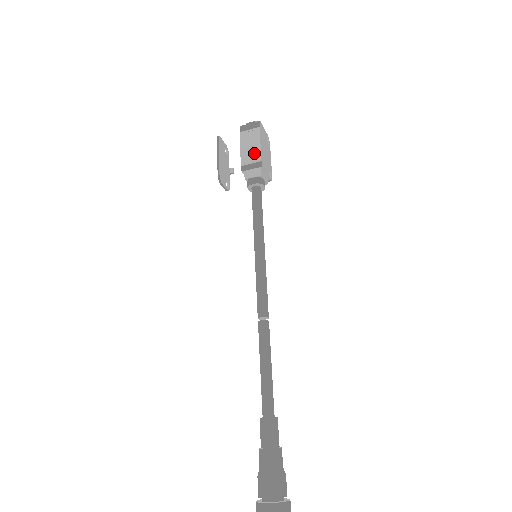
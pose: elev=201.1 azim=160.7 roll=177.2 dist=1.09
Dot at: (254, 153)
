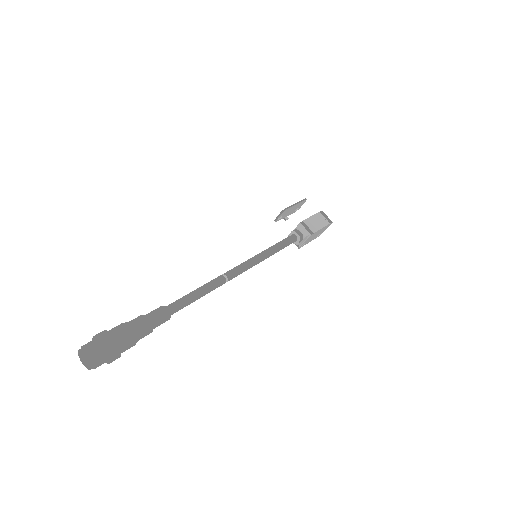
Dot at: (315, 226)
